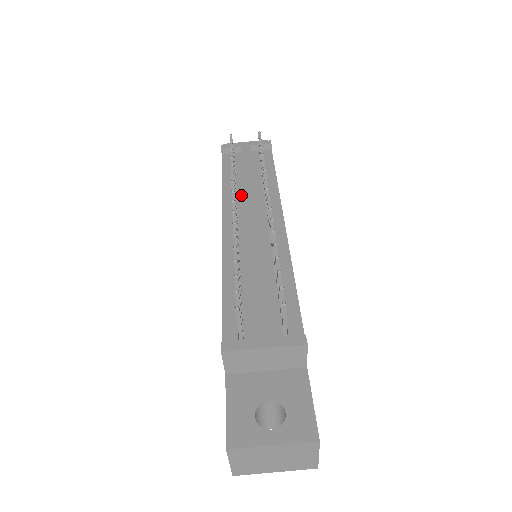
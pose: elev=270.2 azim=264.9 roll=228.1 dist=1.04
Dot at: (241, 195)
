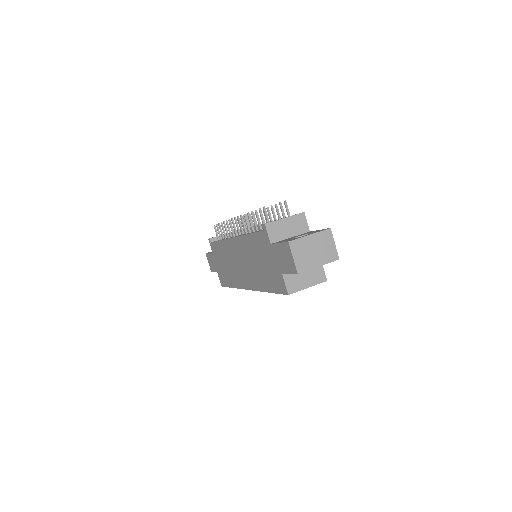
Dot at: occluded
